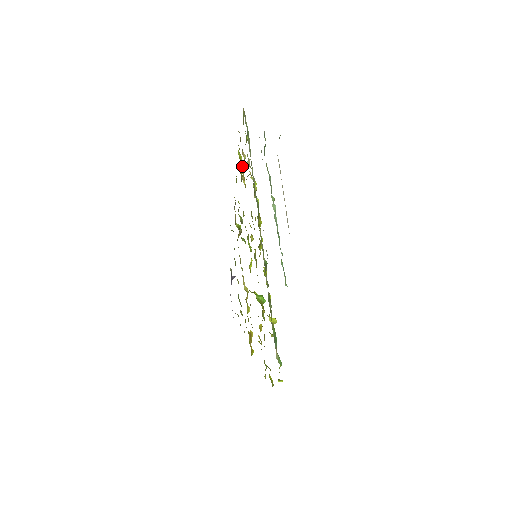
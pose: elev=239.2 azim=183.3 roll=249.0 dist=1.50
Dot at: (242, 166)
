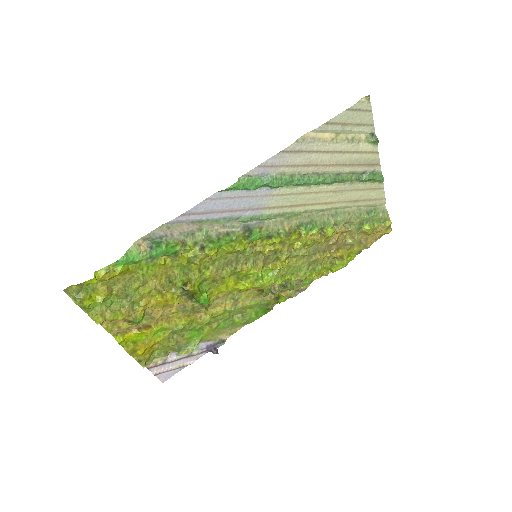
Dot at: (343, 258)
